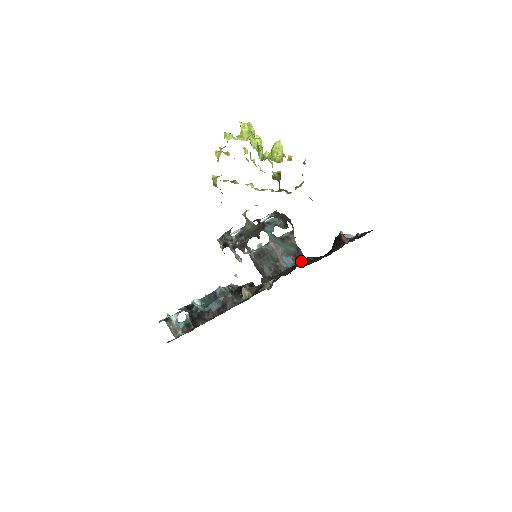
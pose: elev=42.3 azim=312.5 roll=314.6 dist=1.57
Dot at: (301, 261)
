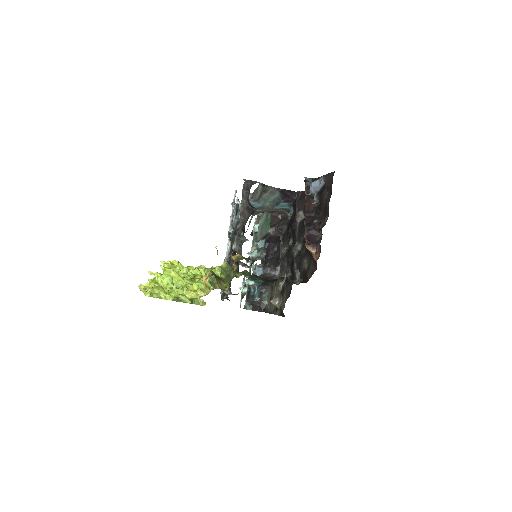
Dot at: (293, 270)
